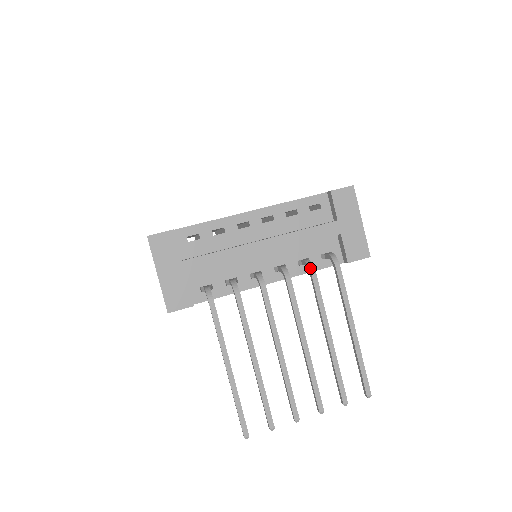
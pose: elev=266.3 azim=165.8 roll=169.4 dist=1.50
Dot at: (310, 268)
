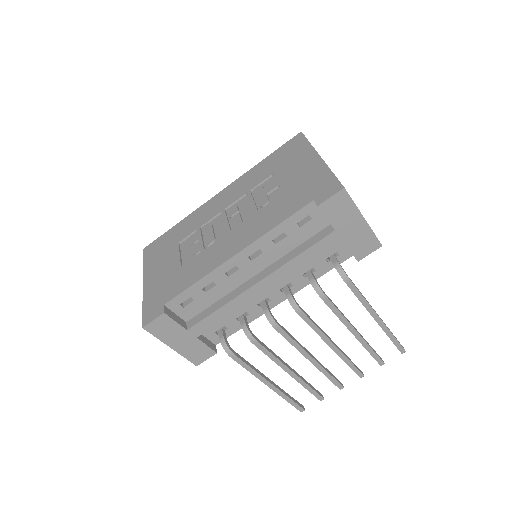
Dot at: (318, 293)
